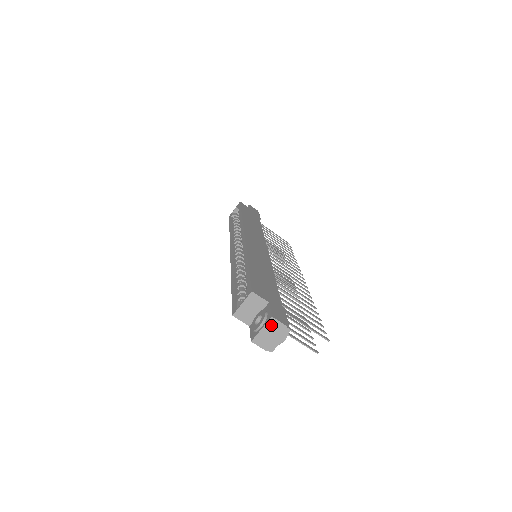
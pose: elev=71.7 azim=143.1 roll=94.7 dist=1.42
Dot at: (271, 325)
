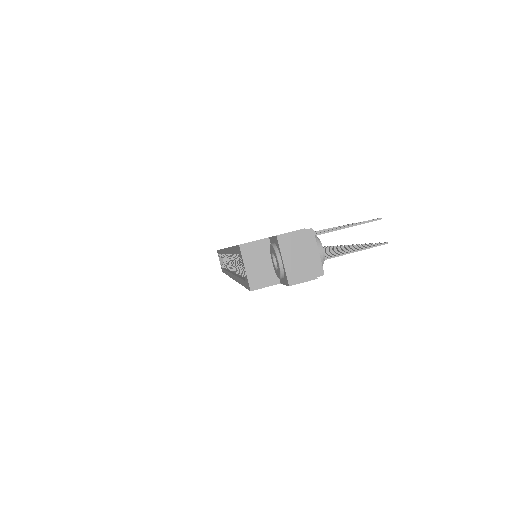
Dot at: (287, 246)
